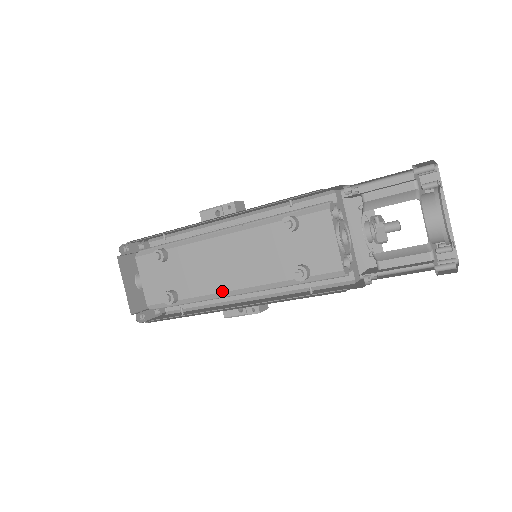
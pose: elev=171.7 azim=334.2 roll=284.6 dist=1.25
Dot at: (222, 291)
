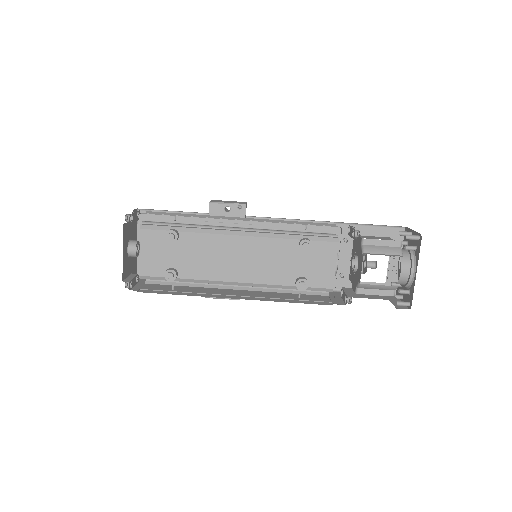
Dot at: (225, 280)
